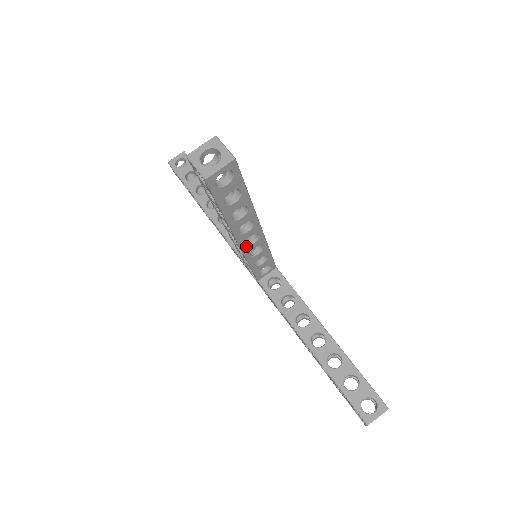
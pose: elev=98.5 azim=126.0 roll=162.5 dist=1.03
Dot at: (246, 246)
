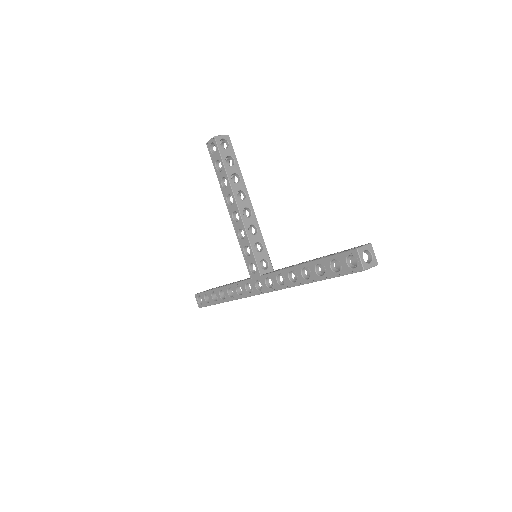
Dot at: (244, 216)
